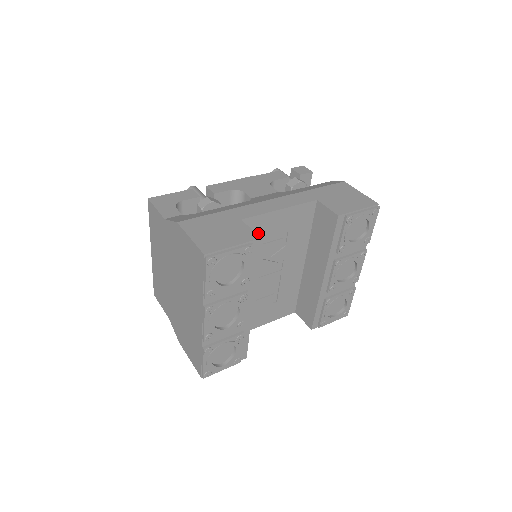
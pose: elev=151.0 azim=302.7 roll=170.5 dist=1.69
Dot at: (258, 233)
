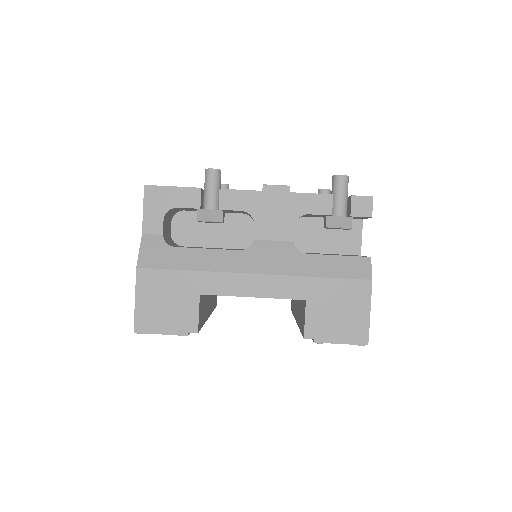
Dot at: occluded
